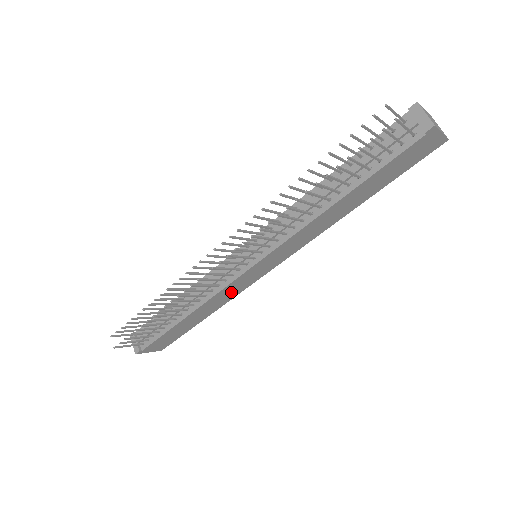
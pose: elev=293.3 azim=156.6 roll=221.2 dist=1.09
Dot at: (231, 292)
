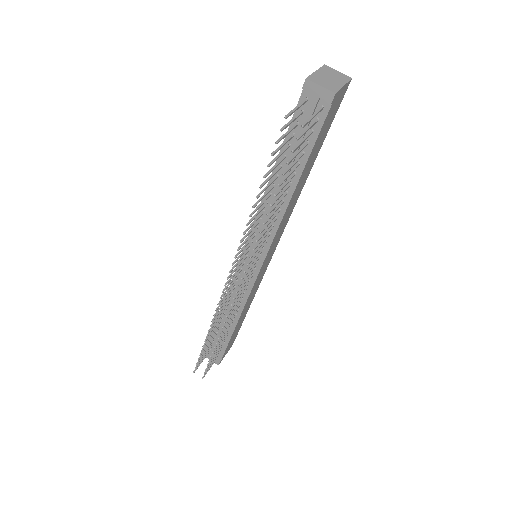
Dot at: (255, 287)
